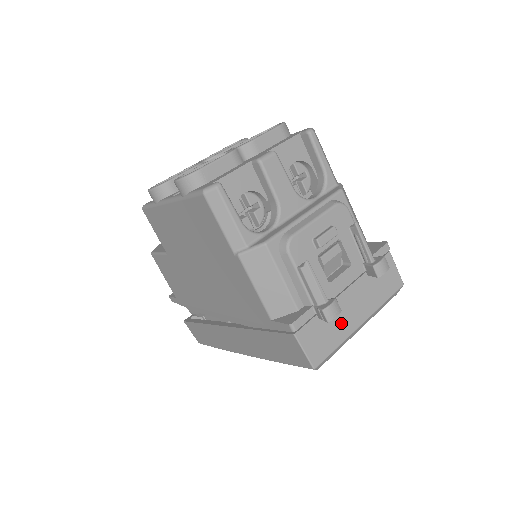
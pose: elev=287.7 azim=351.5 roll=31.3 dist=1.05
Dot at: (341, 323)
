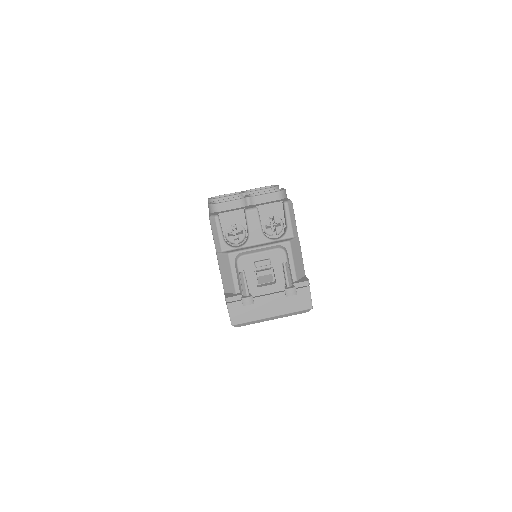
Dot at: (258, 310)
